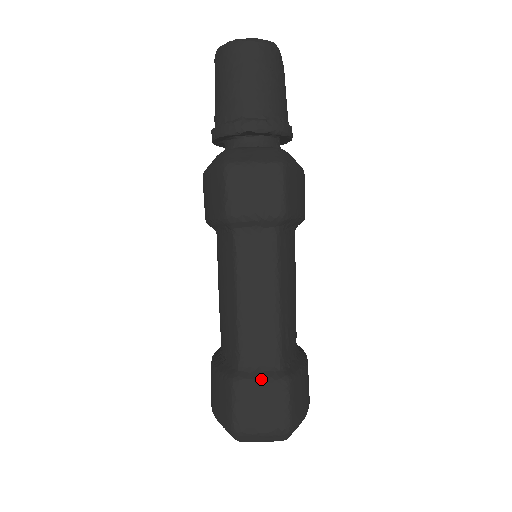
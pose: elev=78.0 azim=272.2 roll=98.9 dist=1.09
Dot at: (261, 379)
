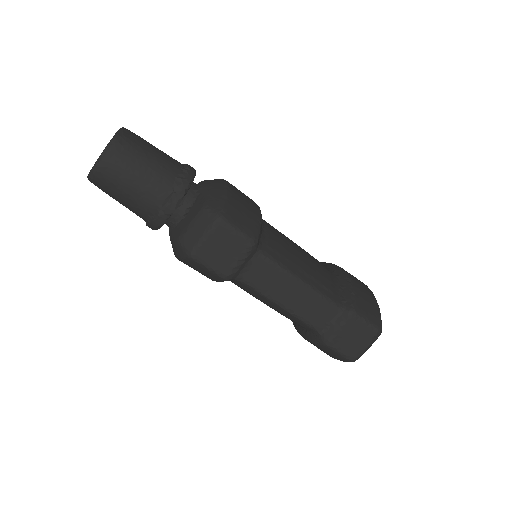
Dot at: (338, 327)
